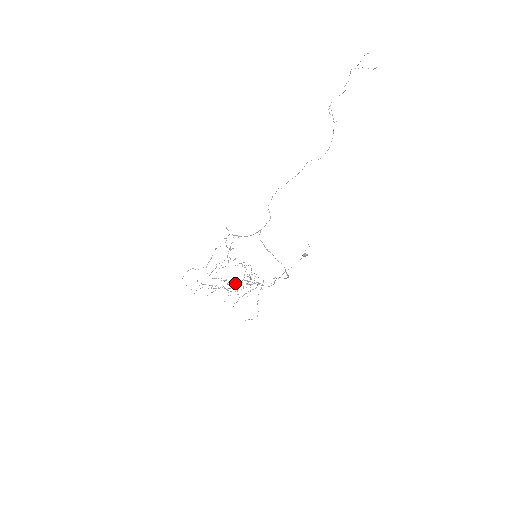
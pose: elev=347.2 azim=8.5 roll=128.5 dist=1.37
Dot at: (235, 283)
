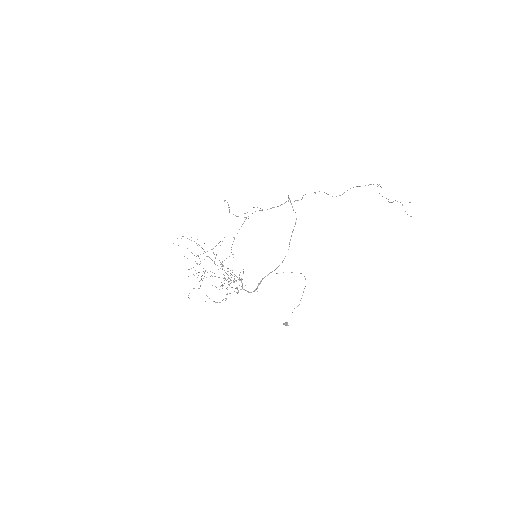
Dot at: (221, 263)
